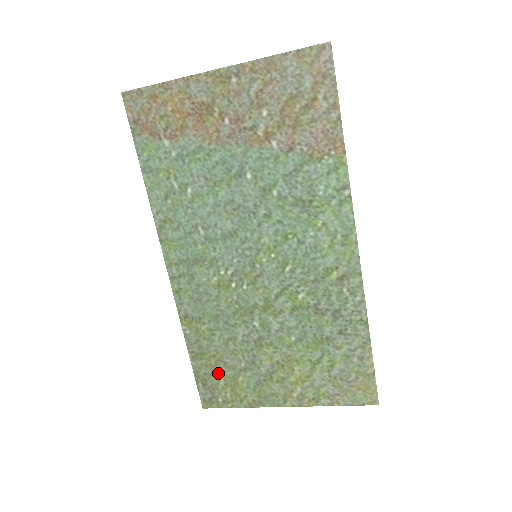
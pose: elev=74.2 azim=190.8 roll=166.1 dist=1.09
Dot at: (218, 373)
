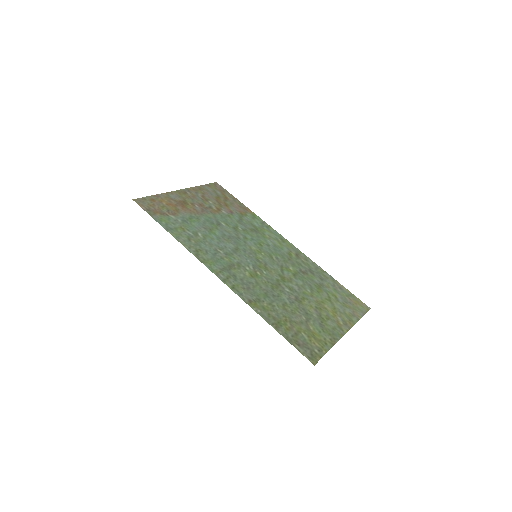
Dot at: (298, 331)
